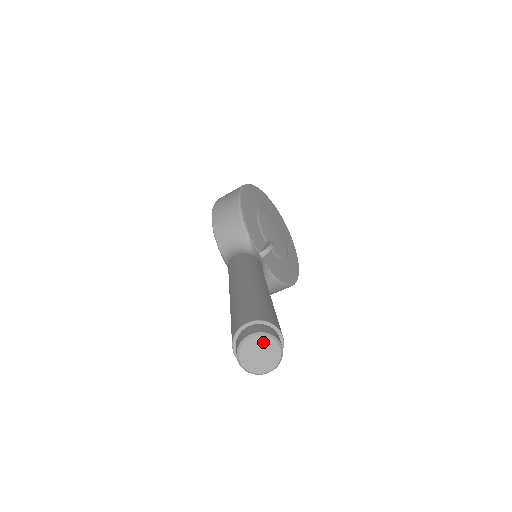
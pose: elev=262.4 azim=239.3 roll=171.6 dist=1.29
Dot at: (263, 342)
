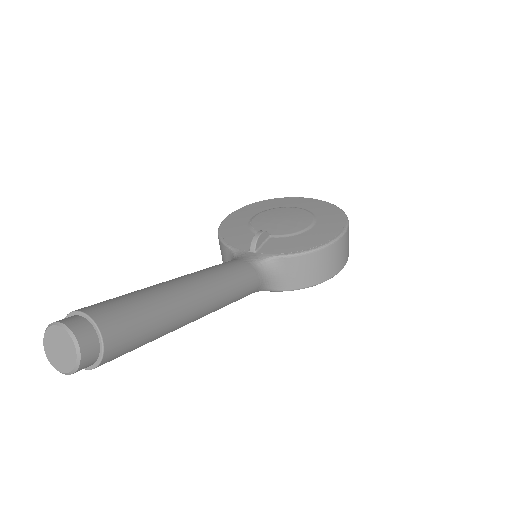
Dot at: (51, 336)
